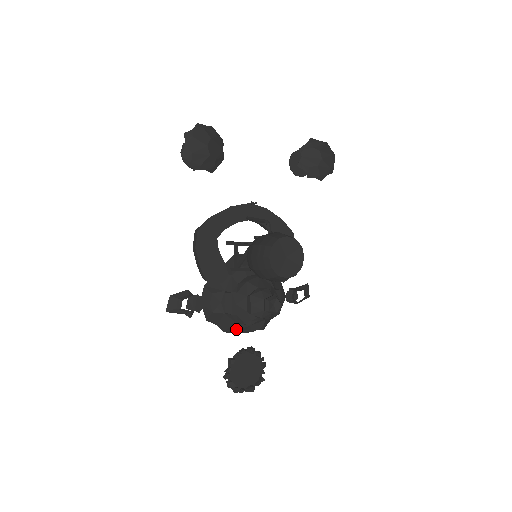
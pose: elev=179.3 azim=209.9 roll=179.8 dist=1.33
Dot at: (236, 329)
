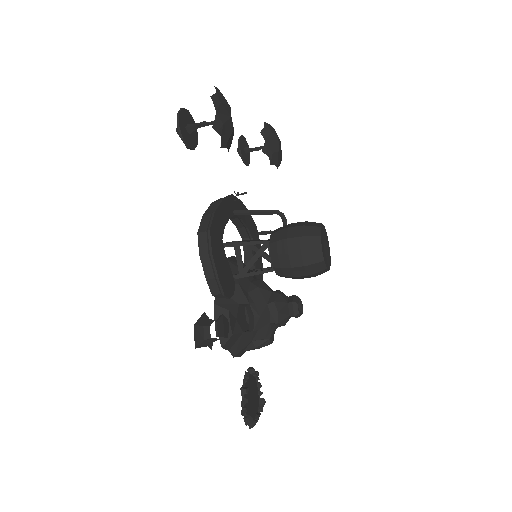
Dot at: (244, 350)
